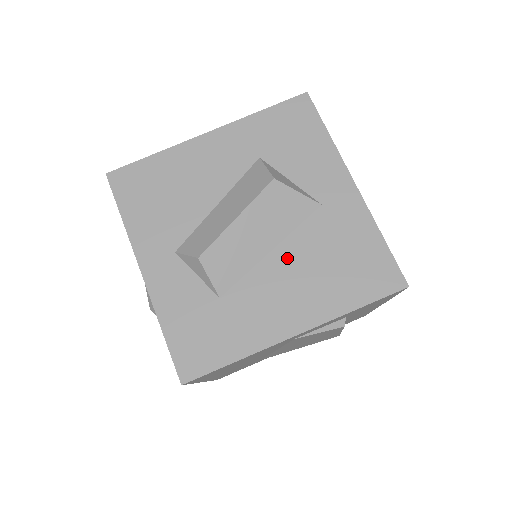
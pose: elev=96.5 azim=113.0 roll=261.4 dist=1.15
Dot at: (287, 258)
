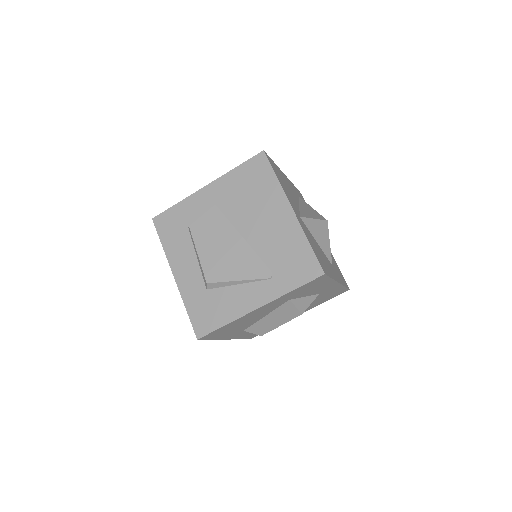
Dot at: occluded
